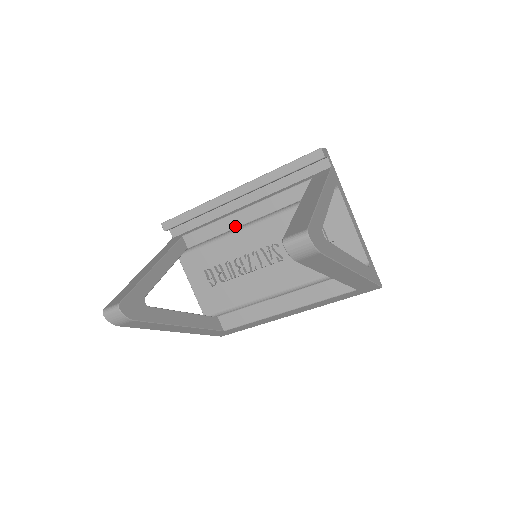
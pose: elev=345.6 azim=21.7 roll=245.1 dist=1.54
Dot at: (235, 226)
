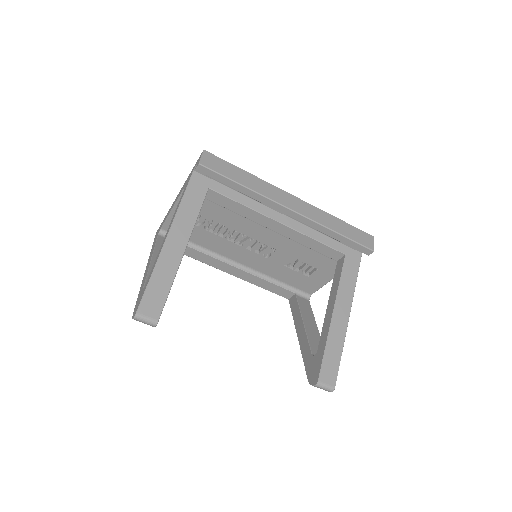
Dot at: (262, 224)
